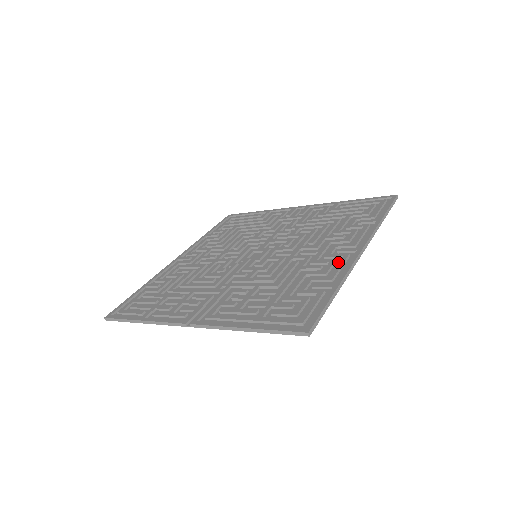
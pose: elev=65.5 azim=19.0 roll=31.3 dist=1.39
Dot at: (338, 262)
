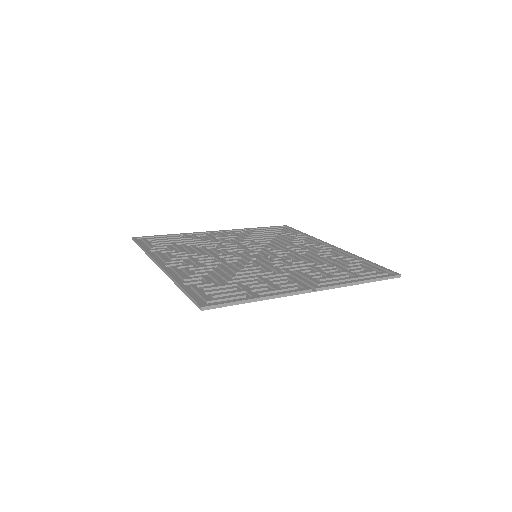
Dot at: (336, 251)
